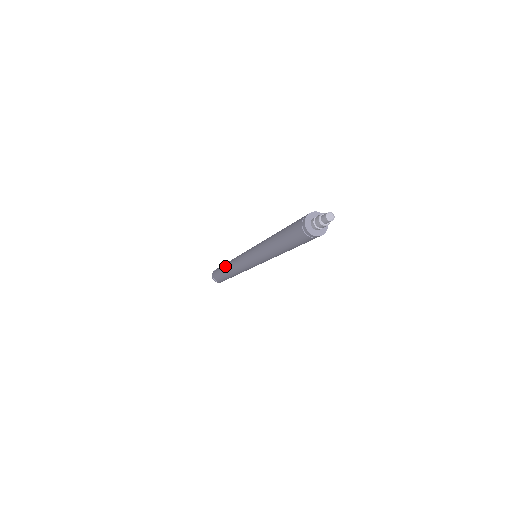
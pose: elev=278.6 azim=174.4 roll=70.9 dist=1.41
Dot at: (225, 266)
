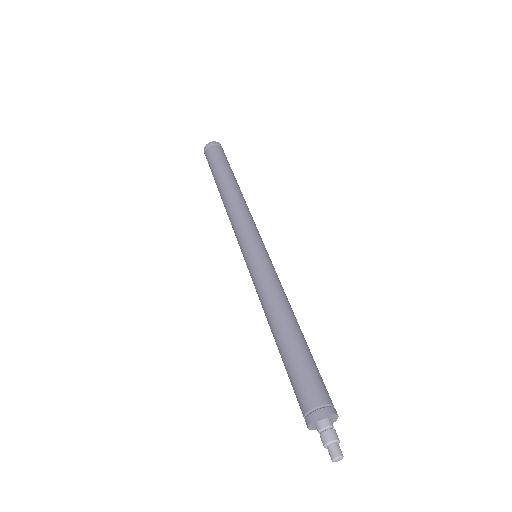
Dot at: (219, 191)
